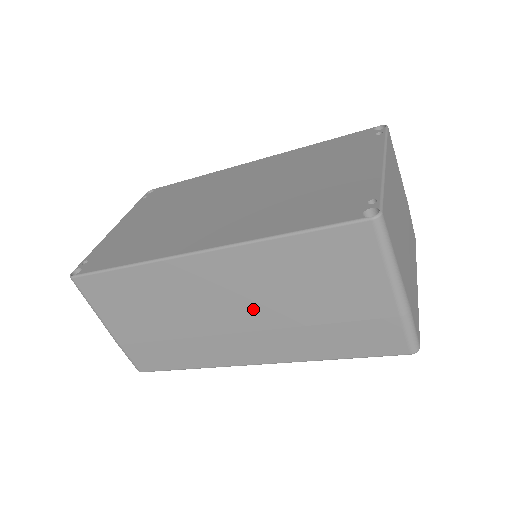
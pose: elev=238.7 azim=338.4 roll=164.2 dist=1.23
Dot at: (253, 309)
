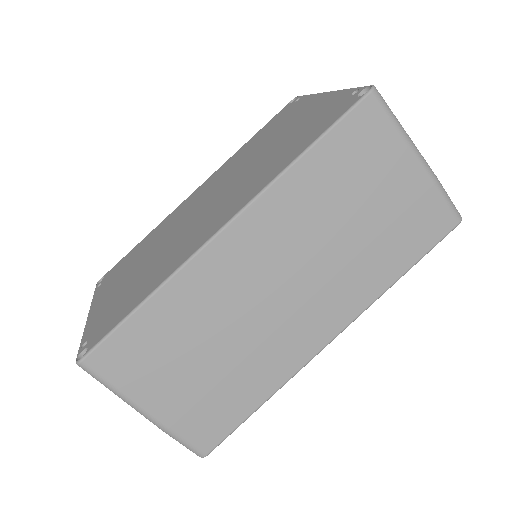
Dot at: (304, 265)
